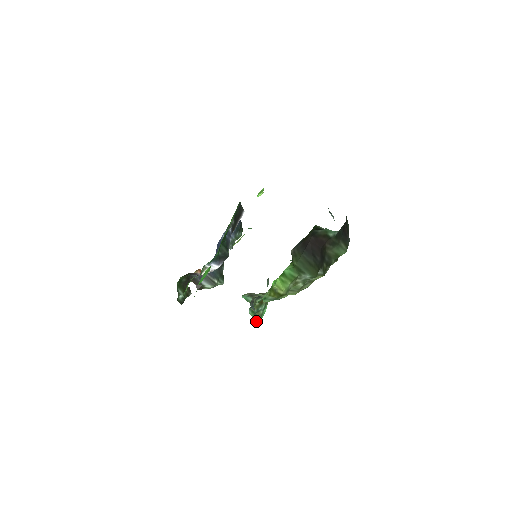
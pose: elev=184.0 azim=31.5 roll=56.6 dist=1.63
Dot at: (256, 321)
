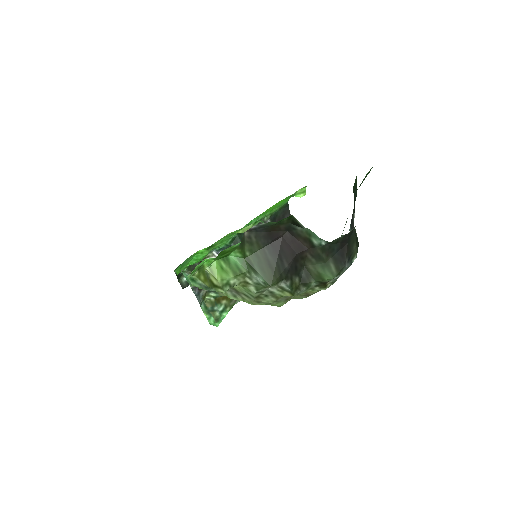
Dot at: (211, 324)
